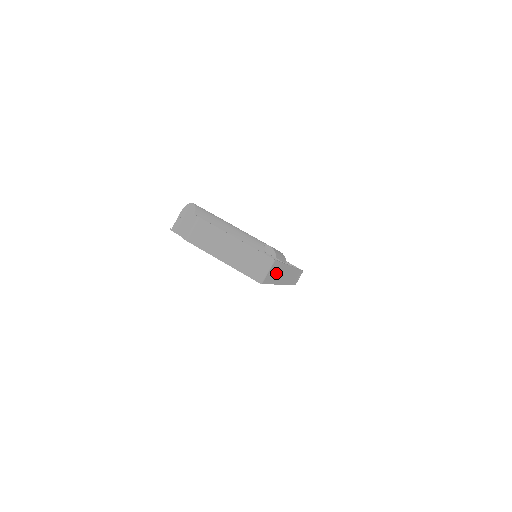
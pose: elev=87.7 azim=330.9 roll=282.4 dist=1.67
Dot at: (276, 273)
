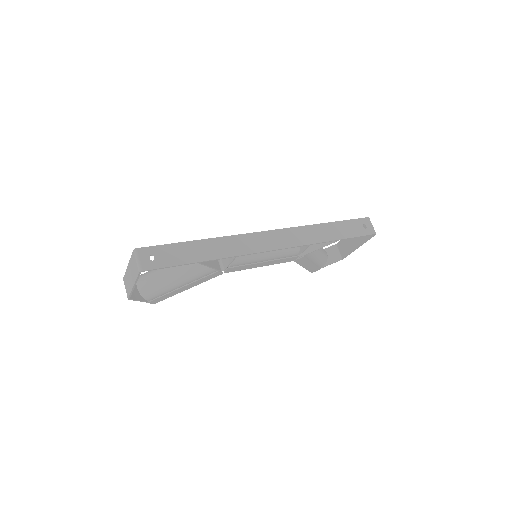
Dot at: (186, 253)
